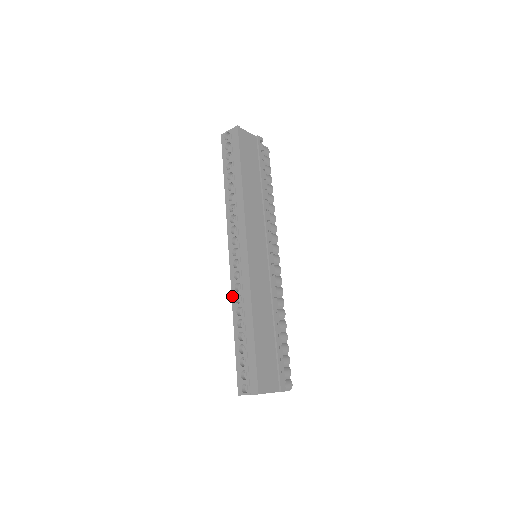
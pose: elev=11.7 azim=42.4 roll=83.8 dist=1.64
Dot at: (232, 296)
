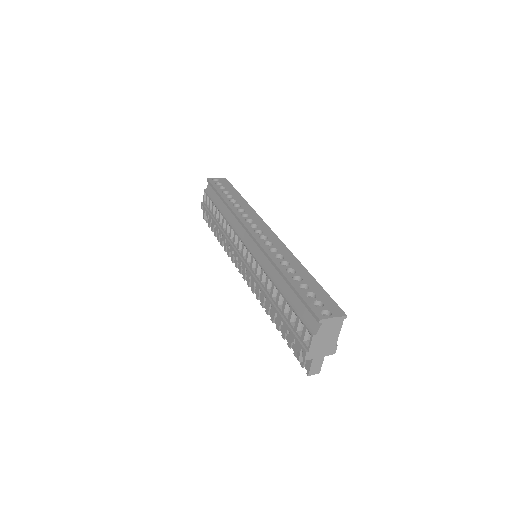
Dot at: (269, 255)
